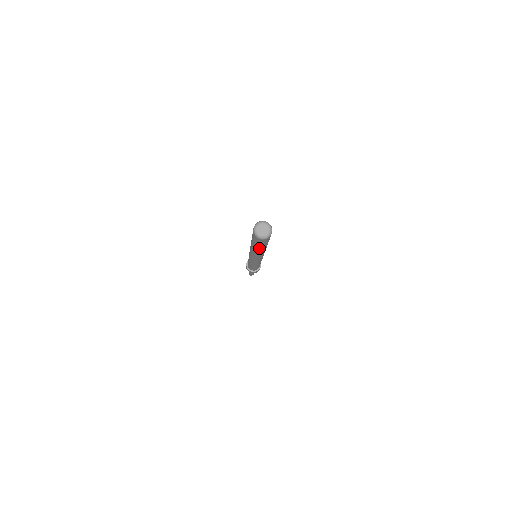
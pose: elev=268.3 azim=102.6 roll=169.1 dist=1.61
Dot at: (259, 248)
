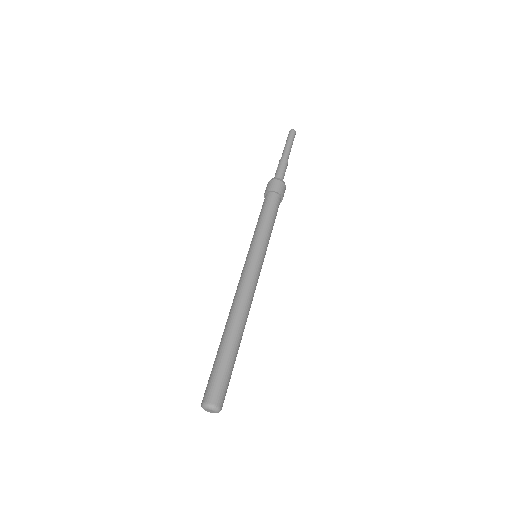
Dot at: occluded
